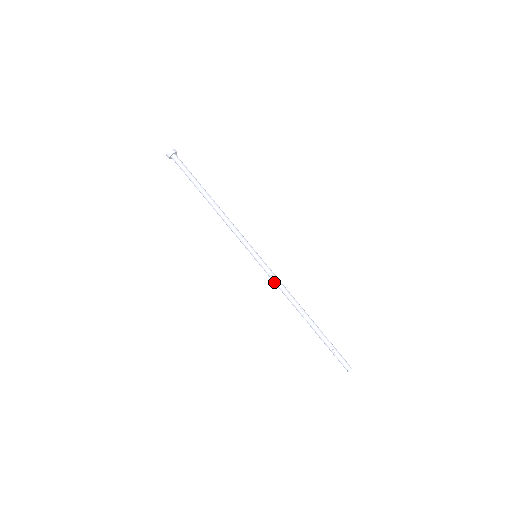
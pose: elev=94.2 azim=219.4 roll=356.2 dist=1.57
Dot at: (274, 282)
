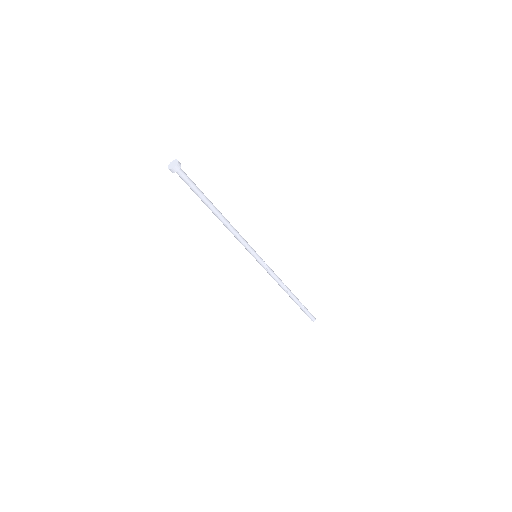
Dot at: (268, 273)
